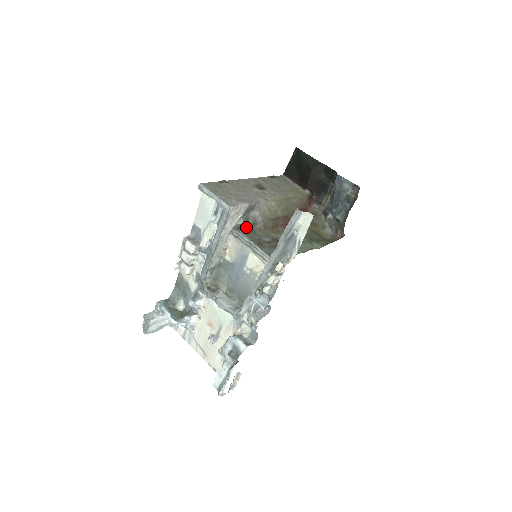
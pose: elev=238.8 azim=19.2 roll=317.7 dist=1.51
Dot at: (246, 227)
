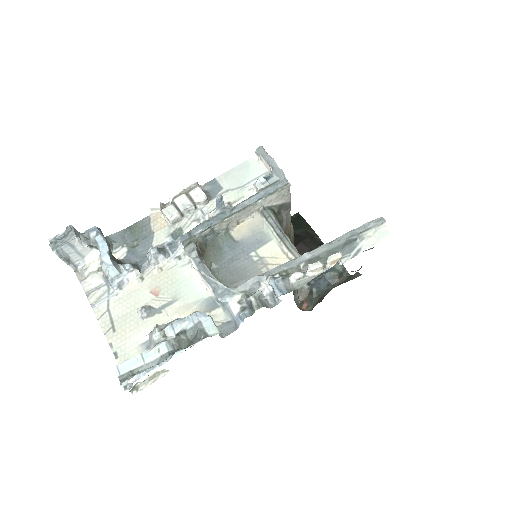
Dot at: (278, 217)
